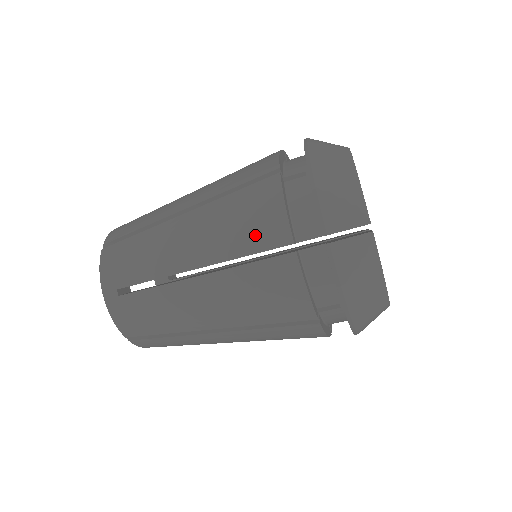
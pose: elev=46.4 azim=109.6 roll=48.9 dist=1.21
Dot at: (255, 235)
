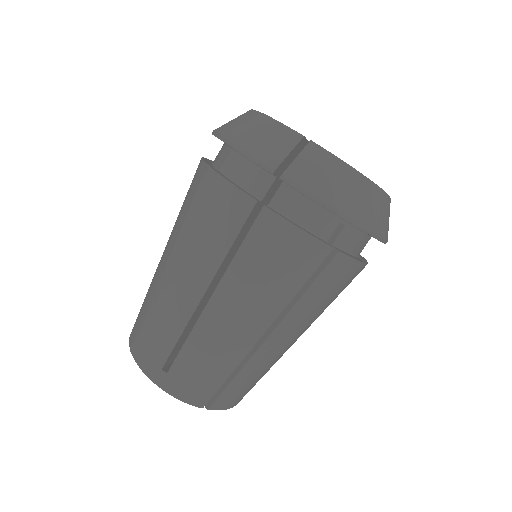
Dot at: (225, 223)
